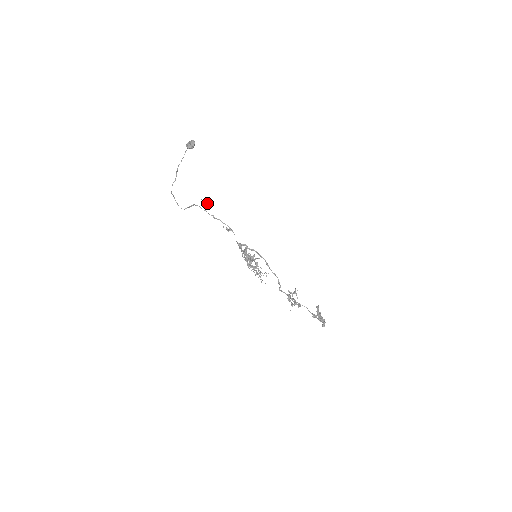
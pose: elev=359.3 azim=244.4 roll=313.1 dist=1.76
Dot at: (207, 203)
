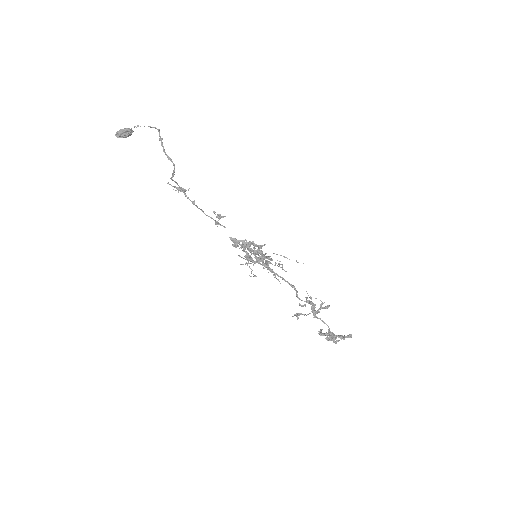
Dot at: occluded
